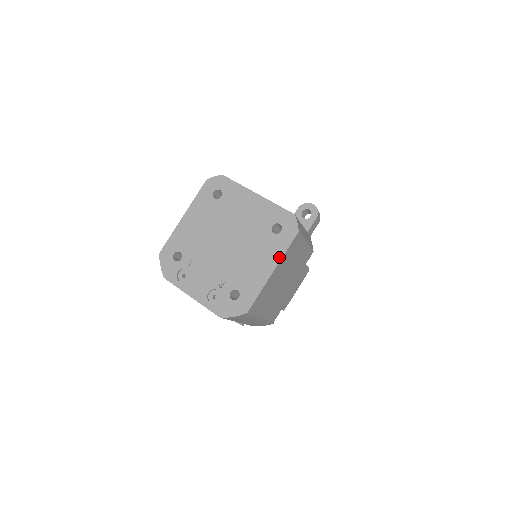
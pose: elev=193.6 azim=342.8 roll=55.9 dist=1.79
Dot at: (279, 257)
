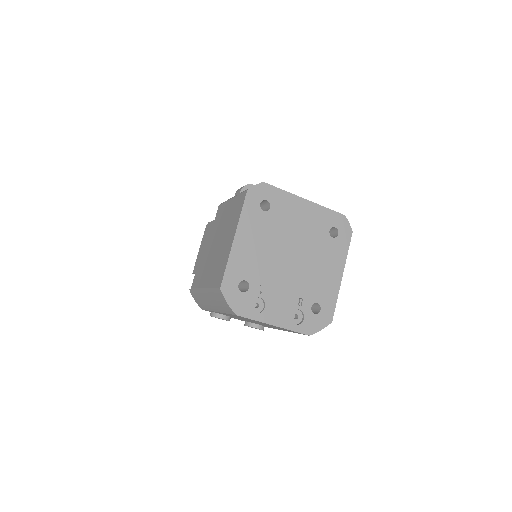
Dot at: (344, 260)
